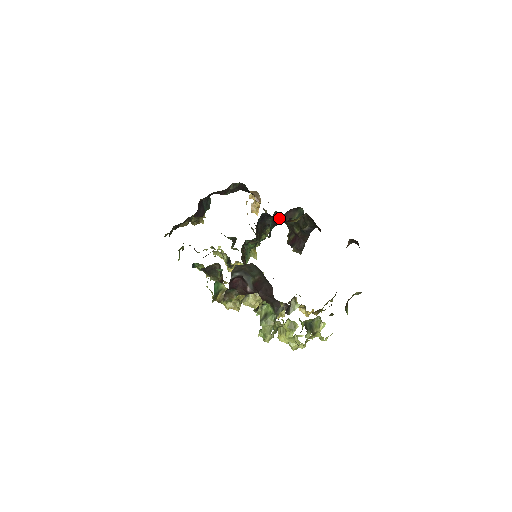
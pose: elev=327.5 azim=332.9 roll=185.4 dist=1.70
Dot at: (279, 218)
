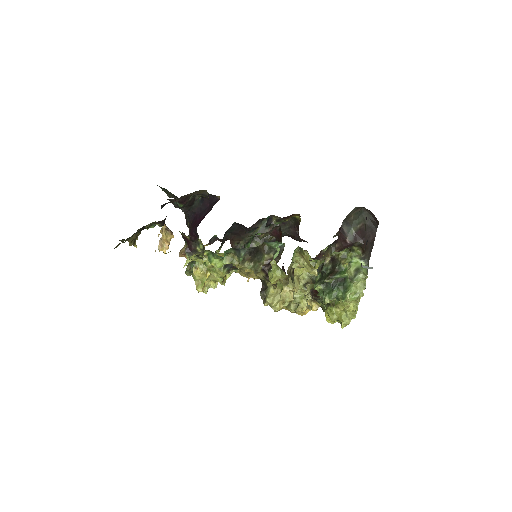
Dot at: (243, 231)
